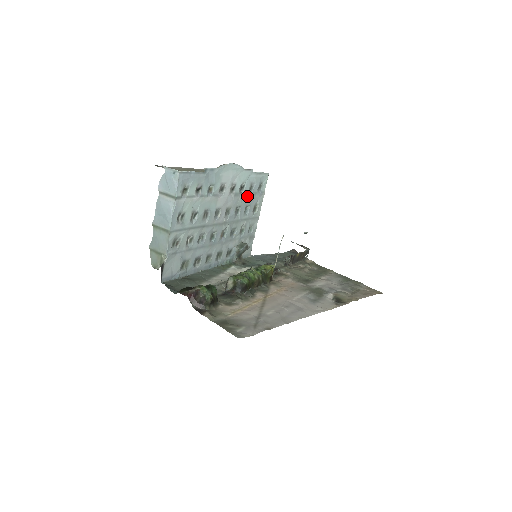
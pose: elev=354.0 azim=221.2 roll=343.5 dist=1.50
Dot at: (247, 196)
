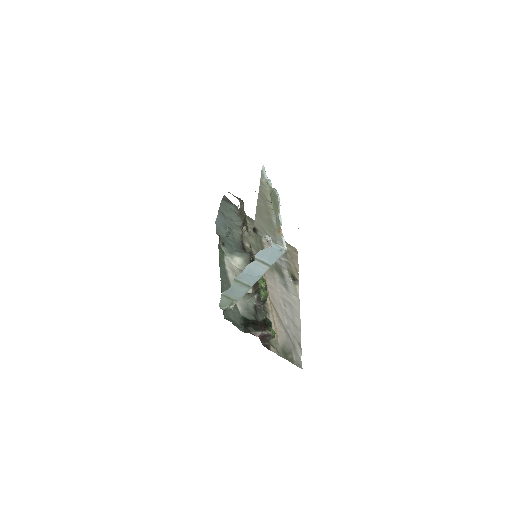
Dot at: occluded
